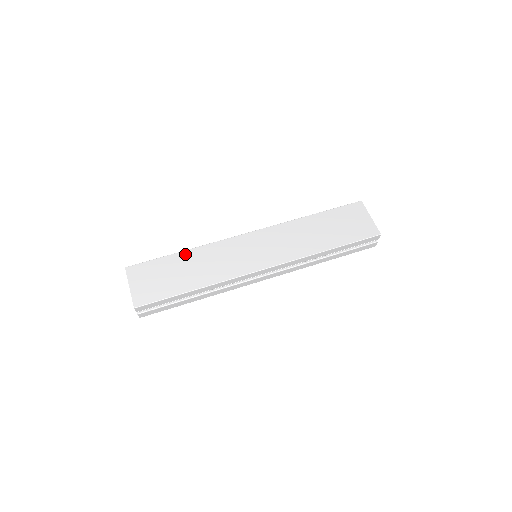
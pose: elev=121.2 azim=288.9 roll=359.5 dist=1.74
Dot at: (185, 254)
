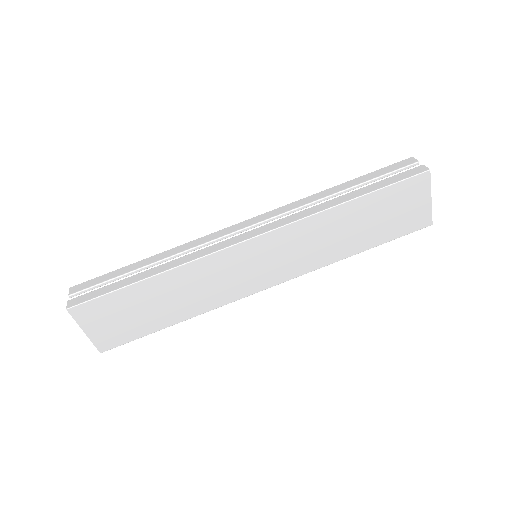
Dot at: (155, 281)
